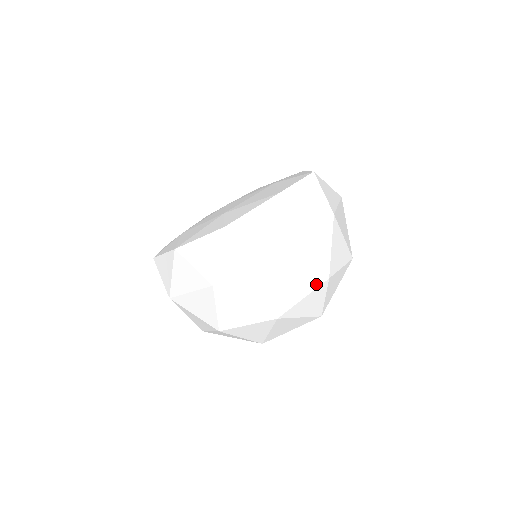
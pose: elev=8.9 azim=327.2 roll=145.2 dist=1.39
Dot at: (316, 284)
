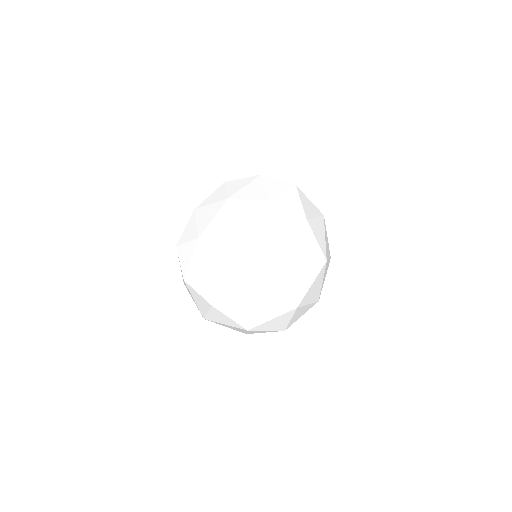
Dot at: (275, 331)
